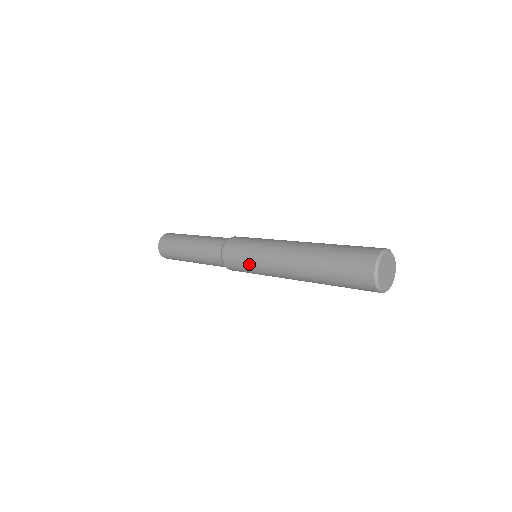
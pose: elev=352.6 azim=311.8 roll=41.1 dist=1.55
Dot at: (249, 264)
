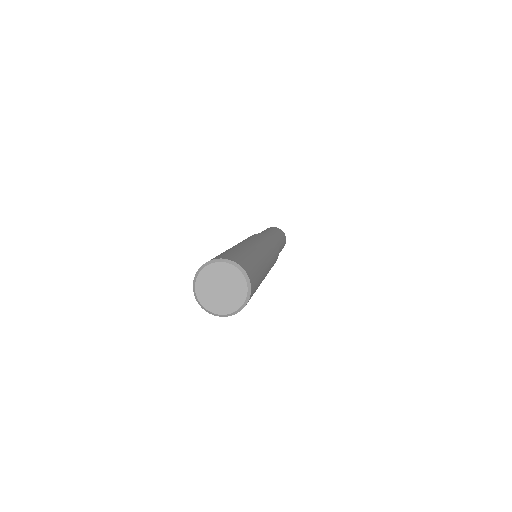
Dot at: occluded
